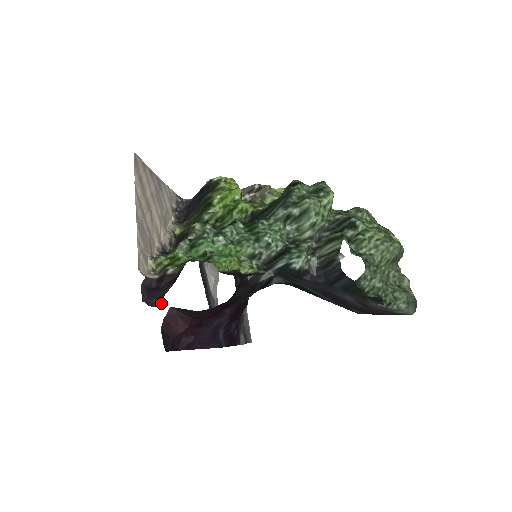
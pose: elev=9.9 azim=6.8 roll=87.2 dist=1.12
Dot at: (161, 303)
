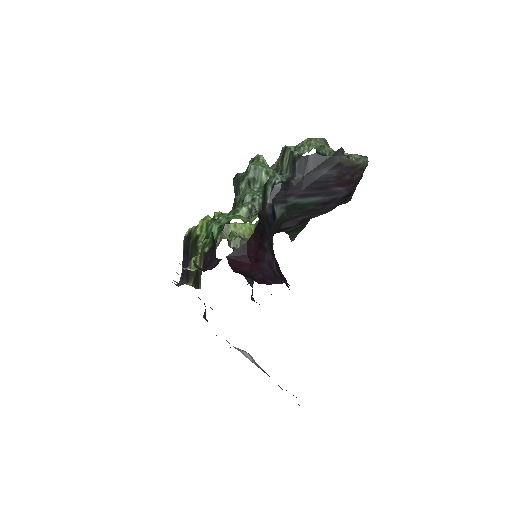
Dot at: (218, 261)
